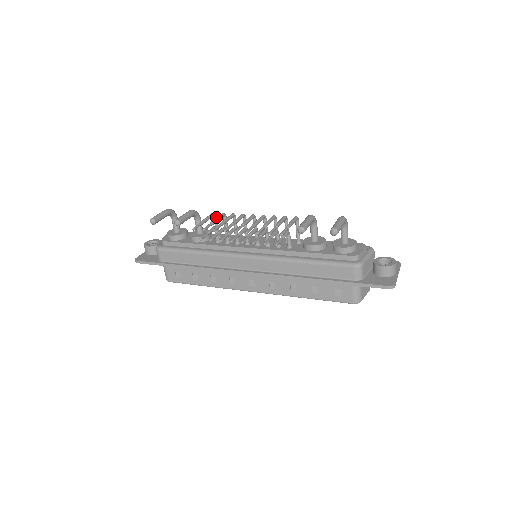
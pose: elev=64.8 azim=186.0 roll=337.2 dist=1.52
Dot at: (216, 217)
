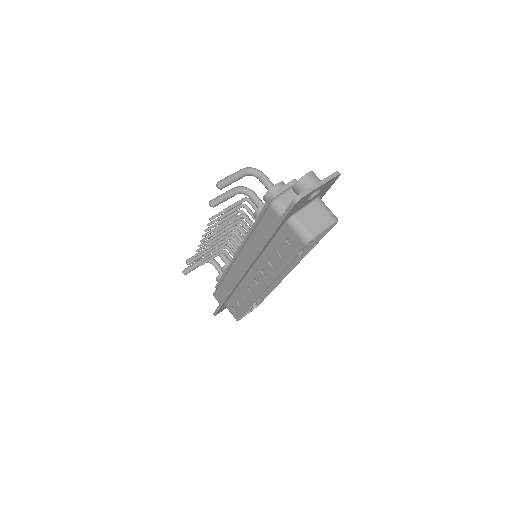
Dot at: occluded
